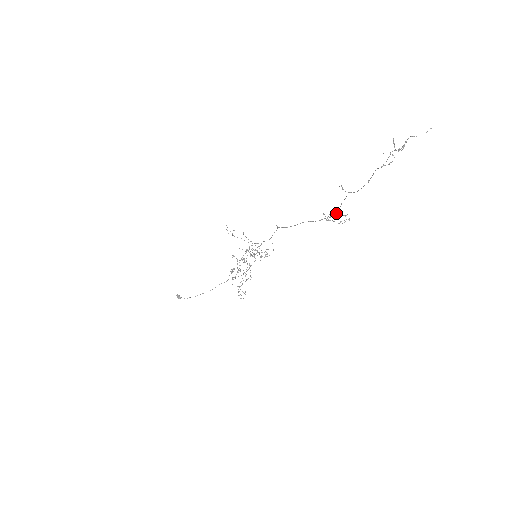
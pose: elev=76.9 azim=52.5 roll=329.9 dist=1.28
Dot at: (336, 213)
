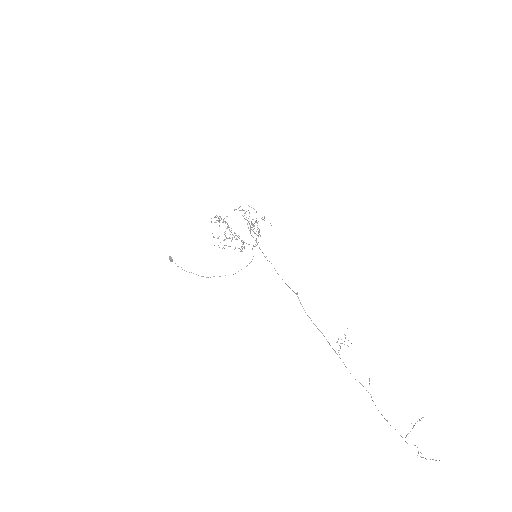
Dot at: occluded
